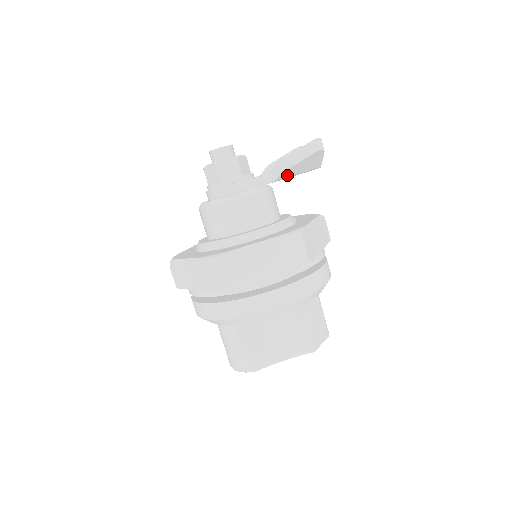
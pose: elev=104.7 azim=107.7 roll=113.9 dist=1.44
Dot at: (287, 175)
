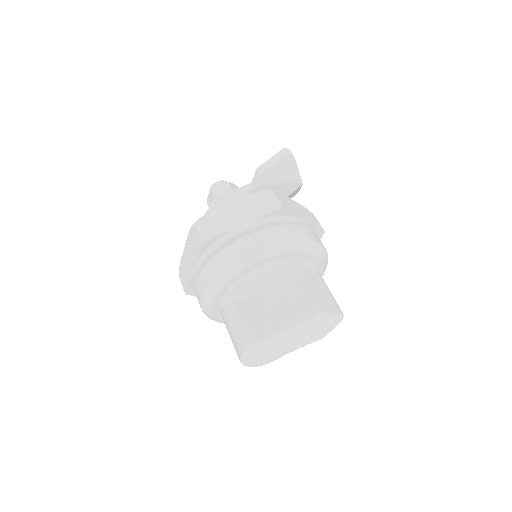
Dot at: (268, 181)
